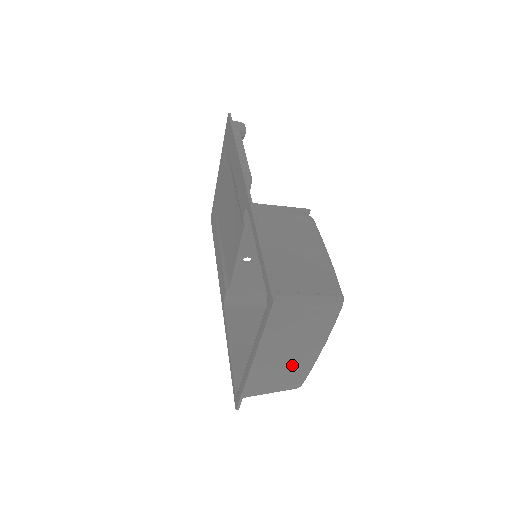
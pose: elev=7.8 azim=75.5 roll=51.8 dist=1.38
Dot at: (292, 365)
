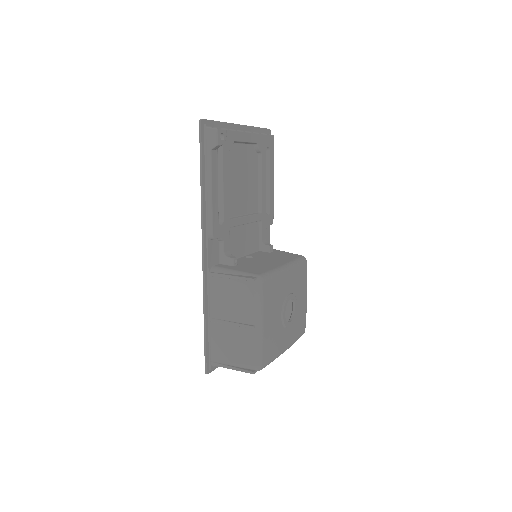
Dot at: occluded
